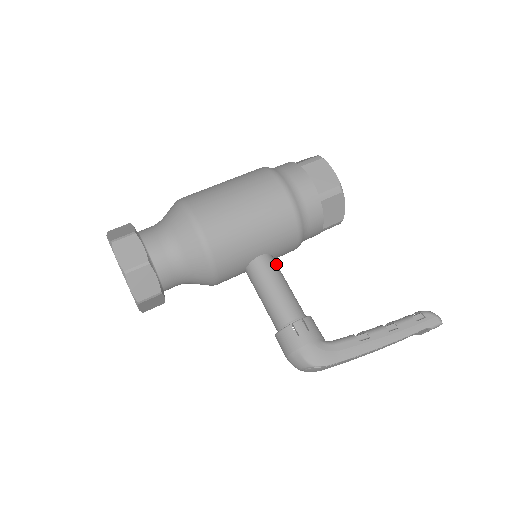
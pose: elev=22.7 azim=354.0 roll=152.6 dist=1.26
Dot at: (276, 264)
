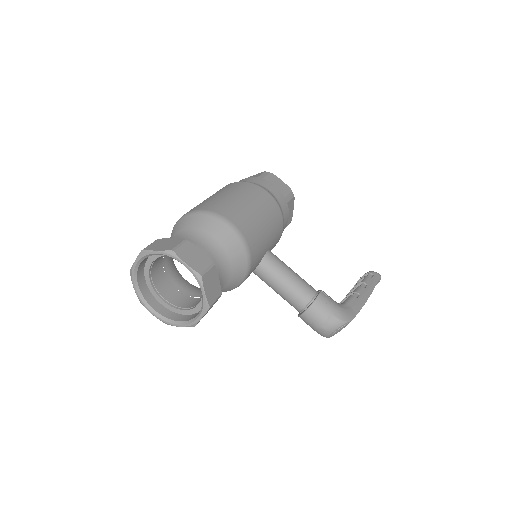
Dot at: occluded
